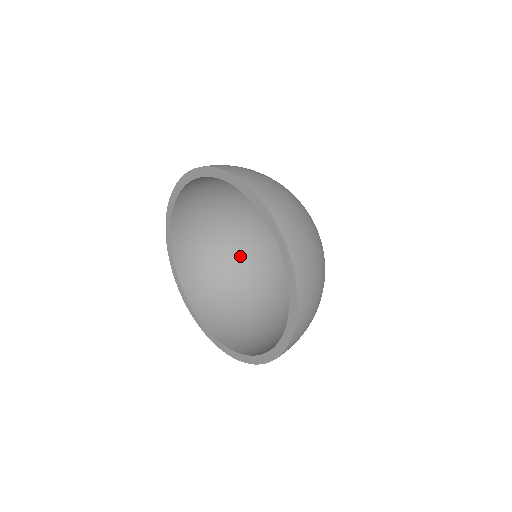
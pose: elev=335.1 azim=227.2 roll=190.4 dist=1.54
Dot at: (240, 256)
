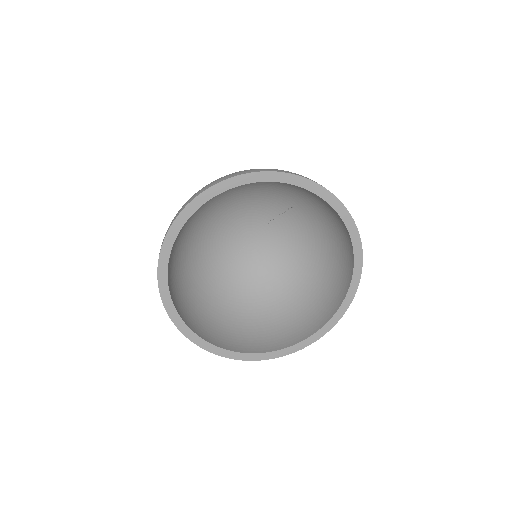
Dot at: (228, 291)
